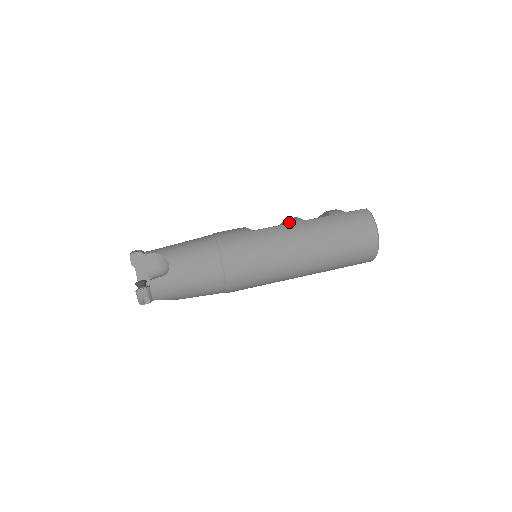
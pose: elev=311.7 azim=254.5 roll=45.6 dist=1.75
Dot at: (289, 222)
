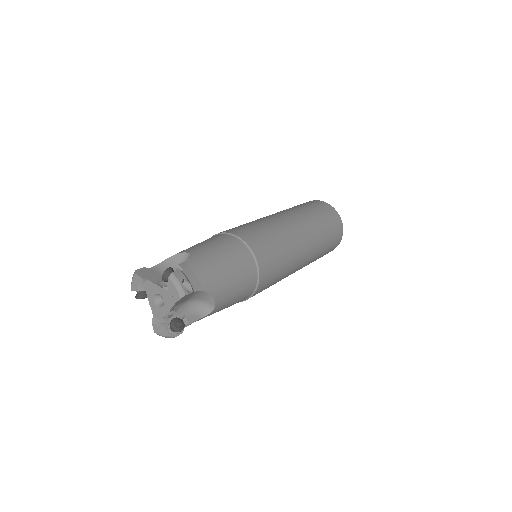
Dot at: occluded
